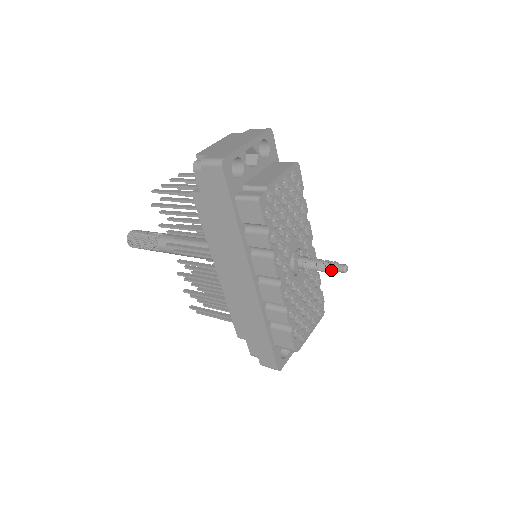
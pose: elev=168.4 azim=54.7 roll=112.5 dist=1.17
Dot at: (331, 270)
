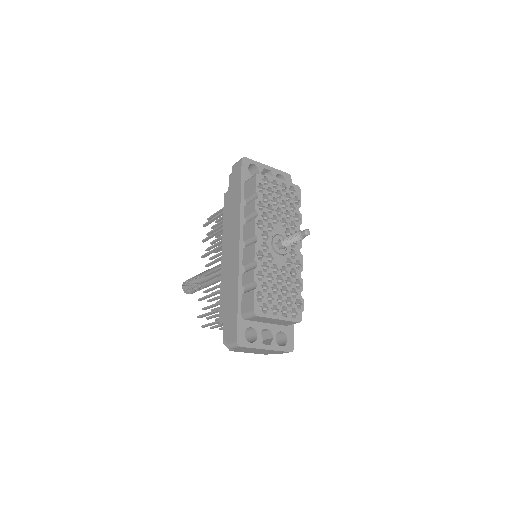
Dot at: (297, 234)
